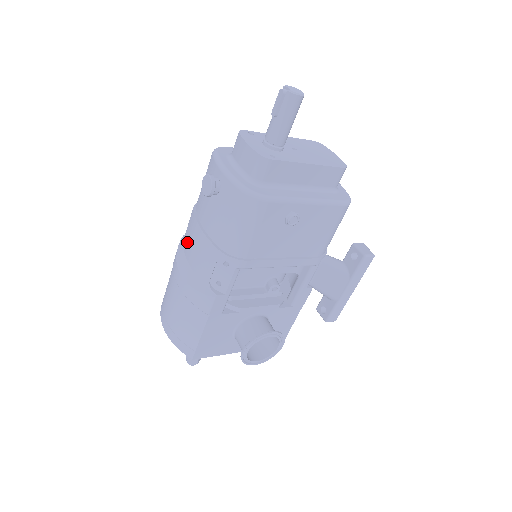
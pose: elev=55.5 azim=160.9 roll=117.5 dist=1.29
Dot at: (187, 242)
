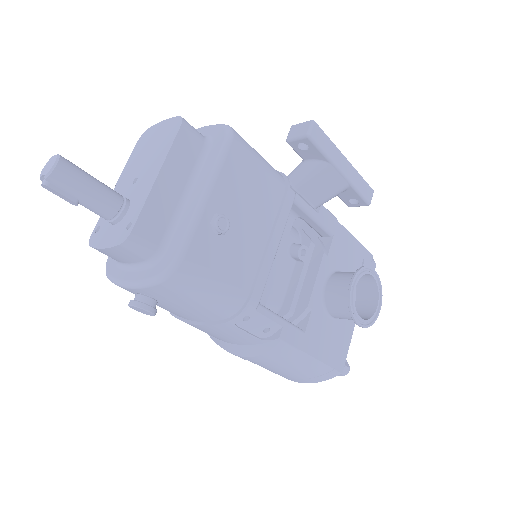
Dot at: occluded
